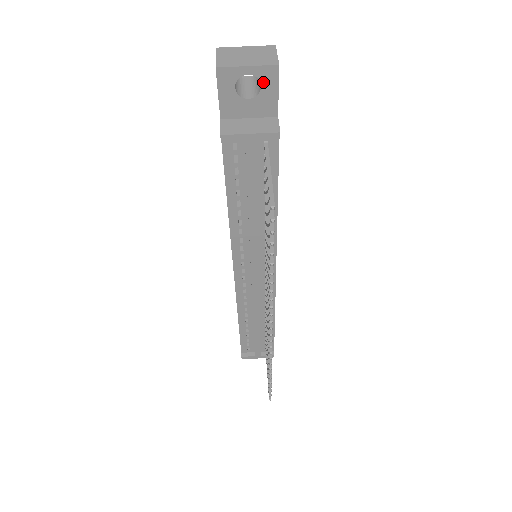
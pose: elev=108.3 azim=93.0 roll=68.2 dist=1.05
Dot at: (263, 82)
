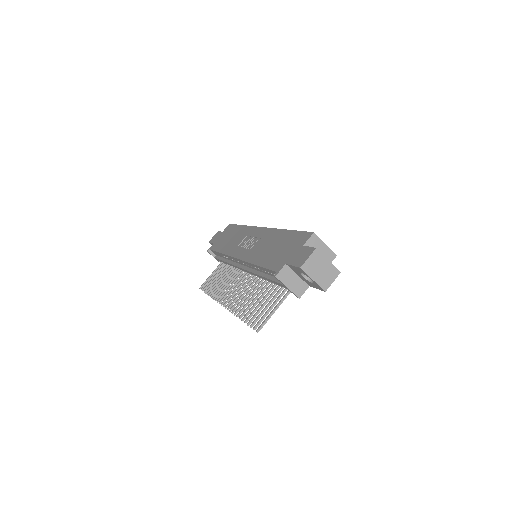
Dot at: (314, 284)
